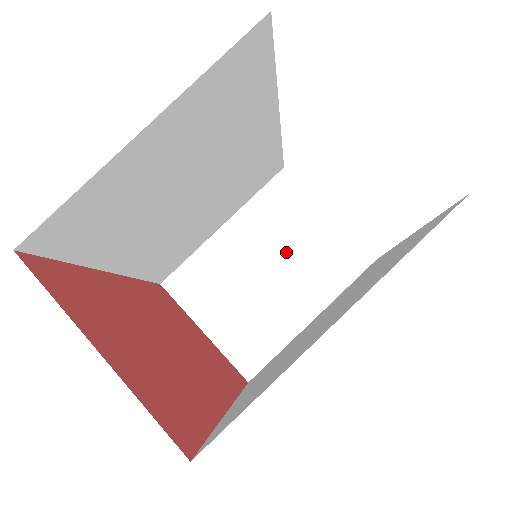
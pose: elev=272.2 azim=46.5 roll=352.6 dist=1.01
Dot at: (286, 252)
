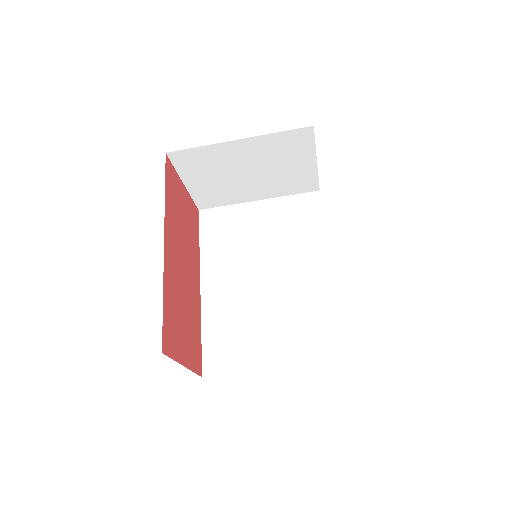
Dot at: (270, 169)
